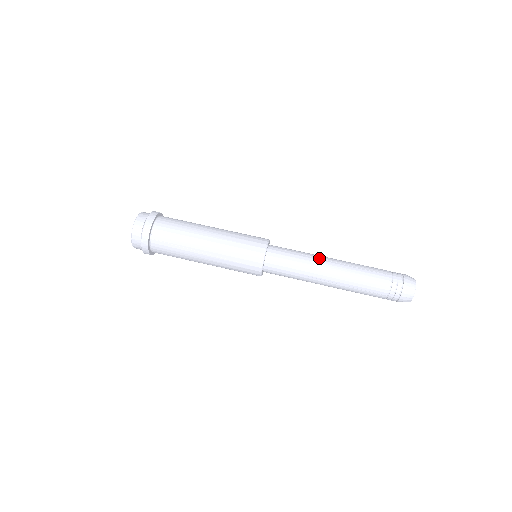
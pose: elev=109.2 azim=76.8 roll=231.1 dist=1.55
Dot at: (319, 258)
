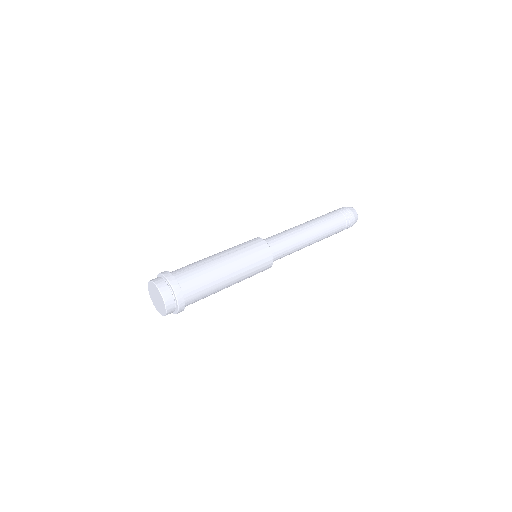
Dot at: occluded
